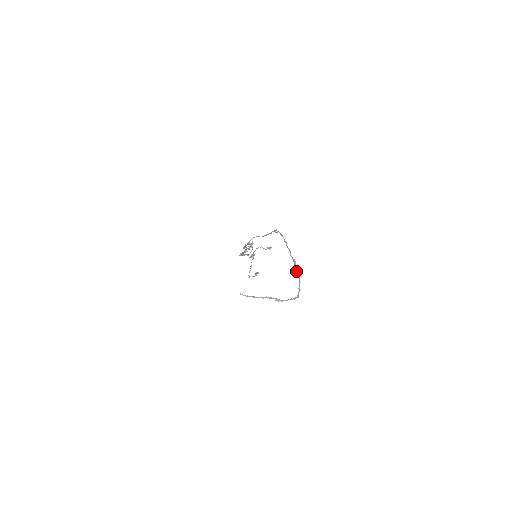
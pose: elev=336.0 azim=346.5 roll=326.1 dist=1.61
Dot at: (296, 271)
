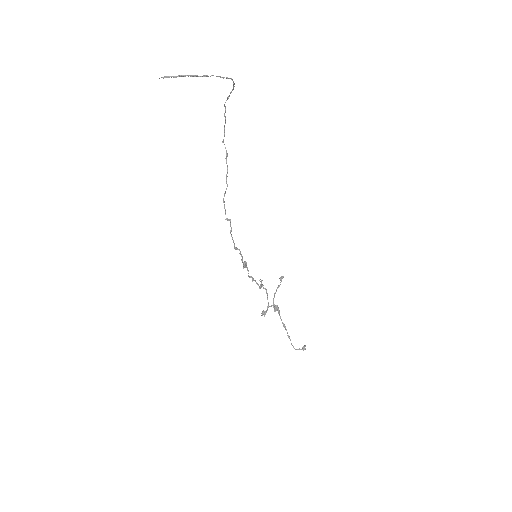
Dot at: (230, 93)
